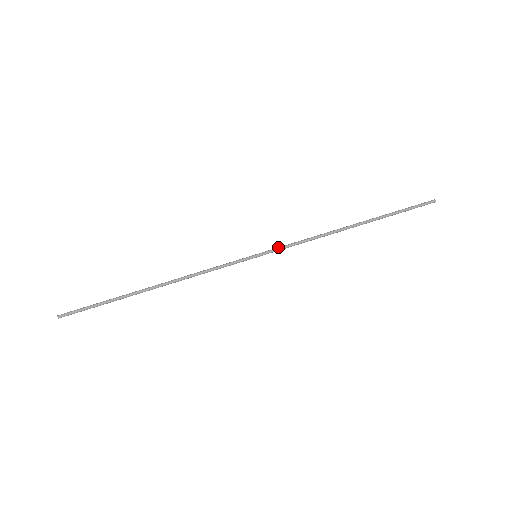
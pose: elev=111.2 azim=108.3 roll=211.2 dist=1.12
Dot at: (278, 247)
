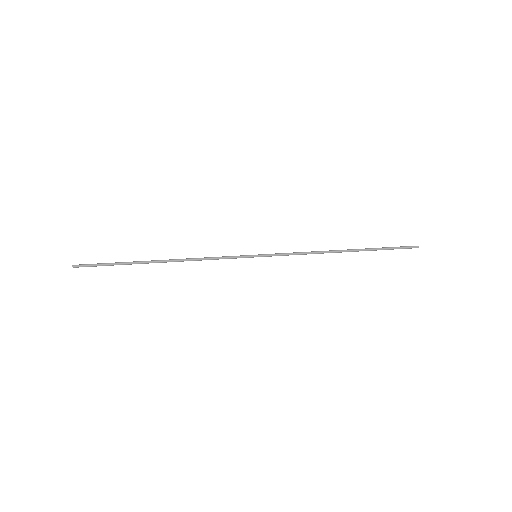
Dot at: (276, 254)
